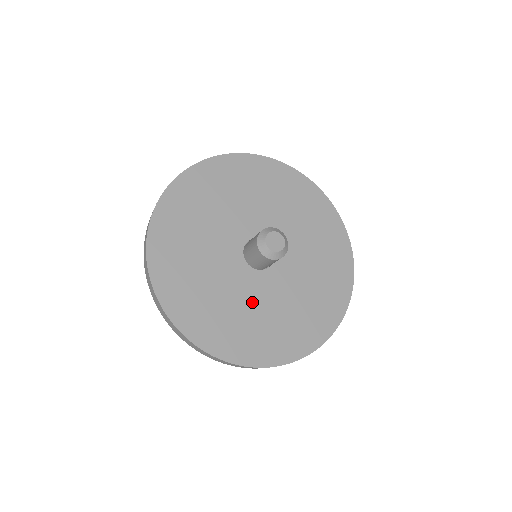
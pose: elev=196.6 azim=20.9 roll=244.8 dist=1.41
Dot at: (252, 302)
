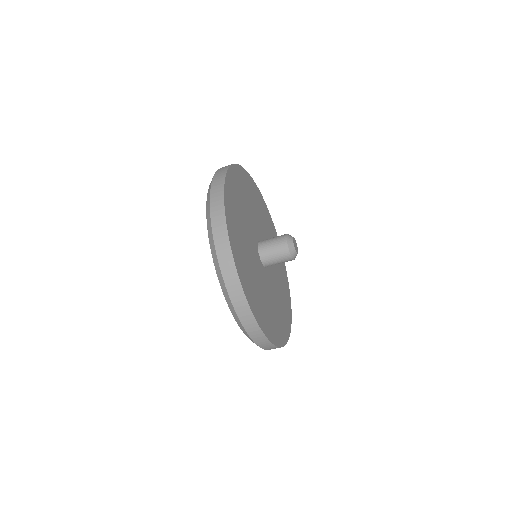
Dot at: (265, 290)
